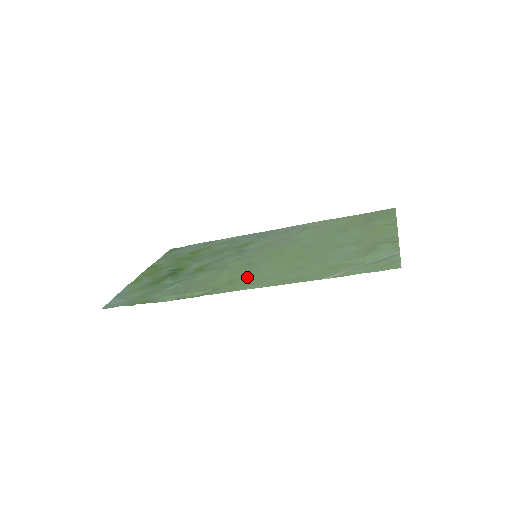
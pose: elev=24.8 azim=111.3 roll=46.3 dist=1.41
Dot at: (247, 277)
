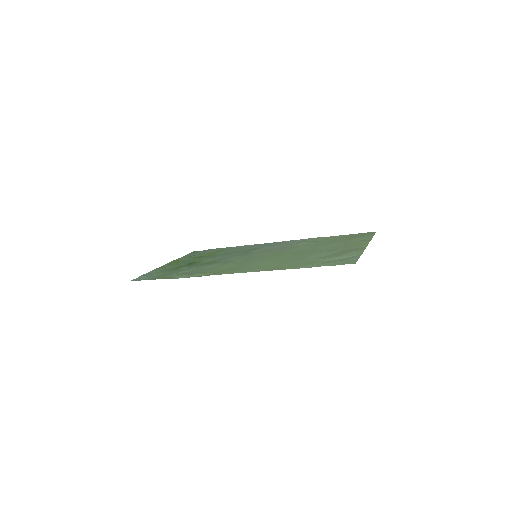
Dot at: (243, 267)
